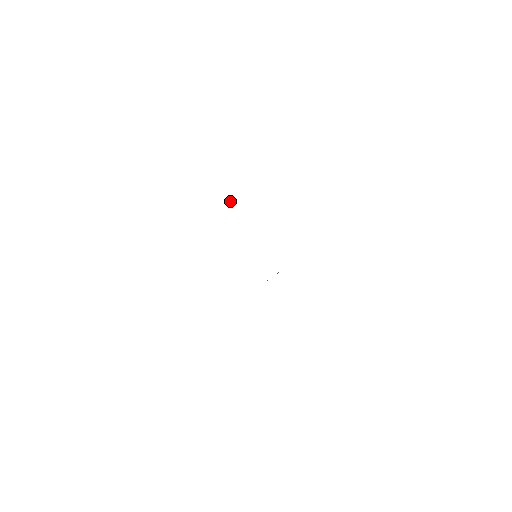
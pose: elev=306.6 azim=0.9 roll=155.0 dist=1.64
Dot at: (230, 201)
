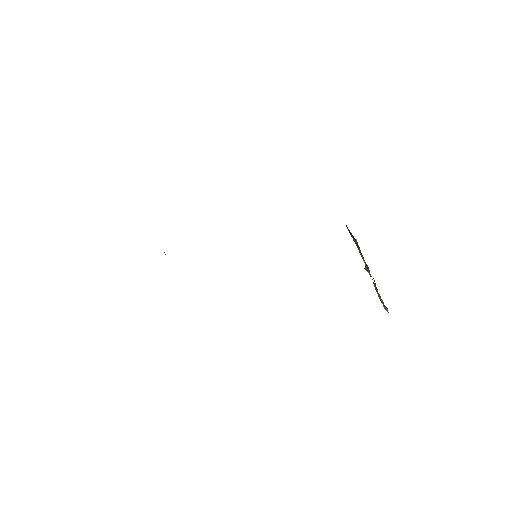
Dot at: occluded
